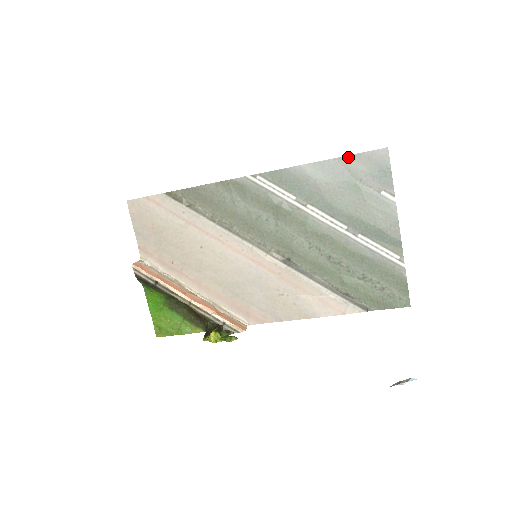
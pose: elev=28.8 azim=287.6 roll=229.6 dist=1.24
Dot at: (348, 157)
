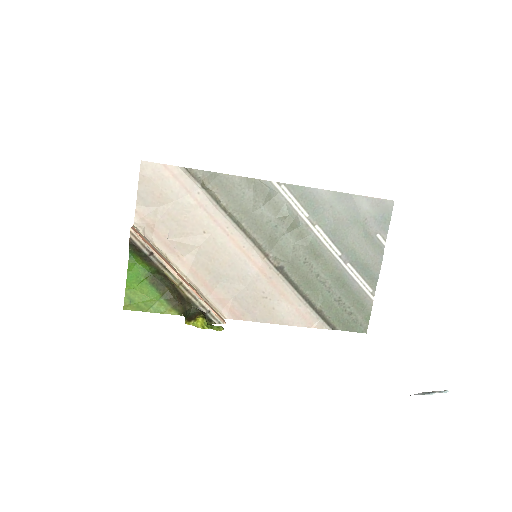
Dot at: (362, 197)
